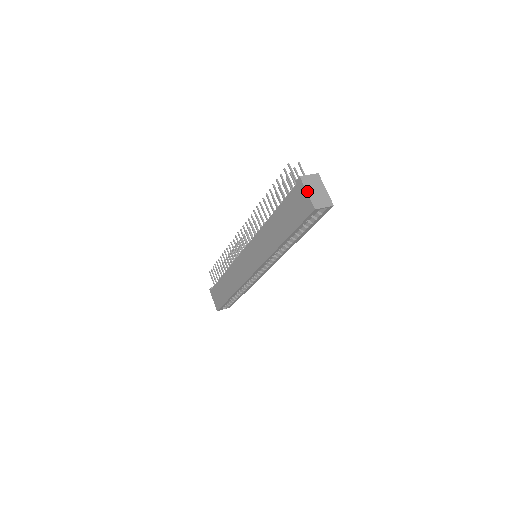
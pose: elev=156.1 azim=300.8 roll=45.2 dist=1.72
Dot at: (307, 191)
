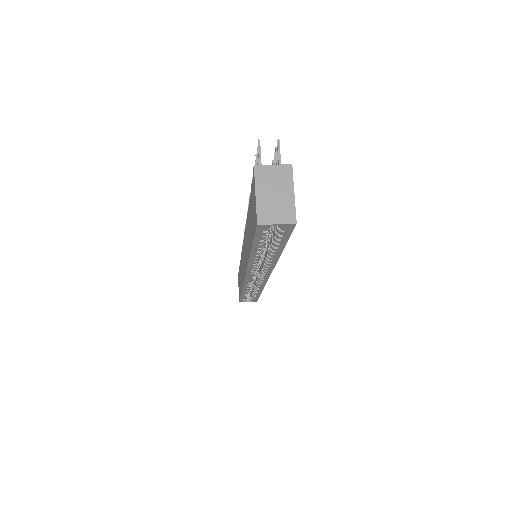
Dot at: (256, 192)
